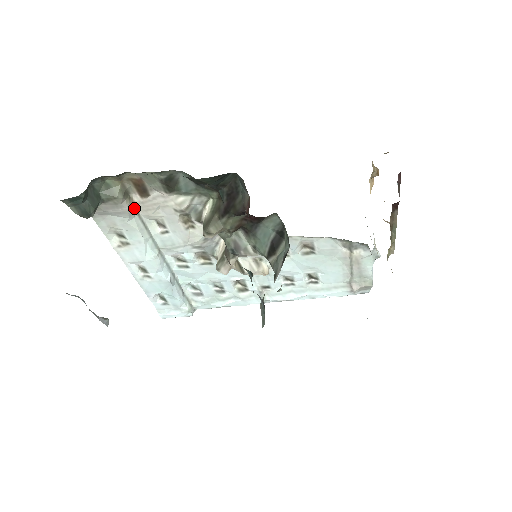
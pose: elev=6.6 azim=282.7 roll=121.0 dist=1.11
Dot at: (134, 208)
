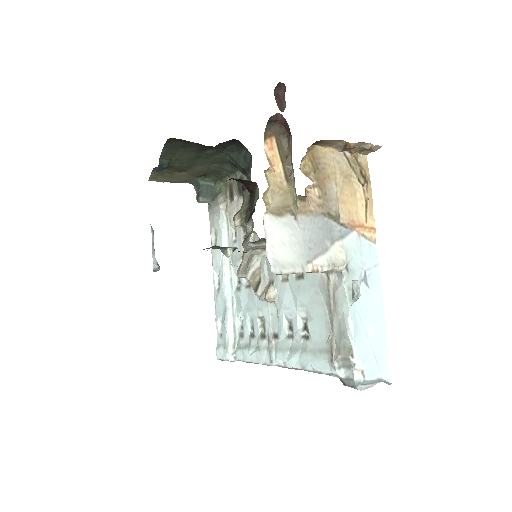
Dot at: (226, 211)
